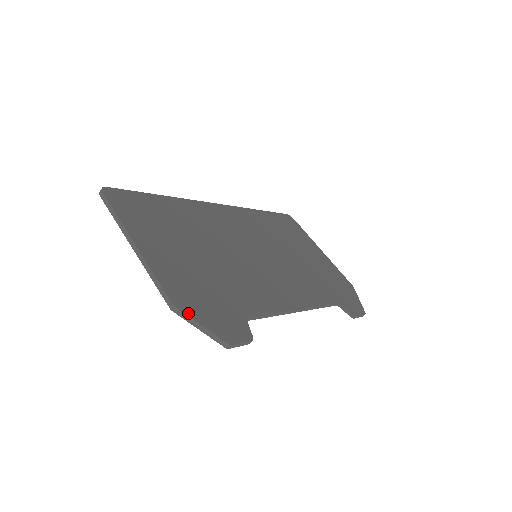
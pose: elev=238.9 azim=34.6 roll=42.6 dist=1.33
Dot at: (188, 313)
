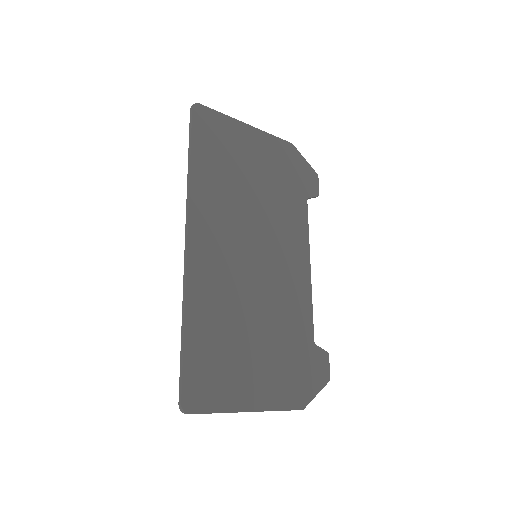
Dot at: (308, 401)
